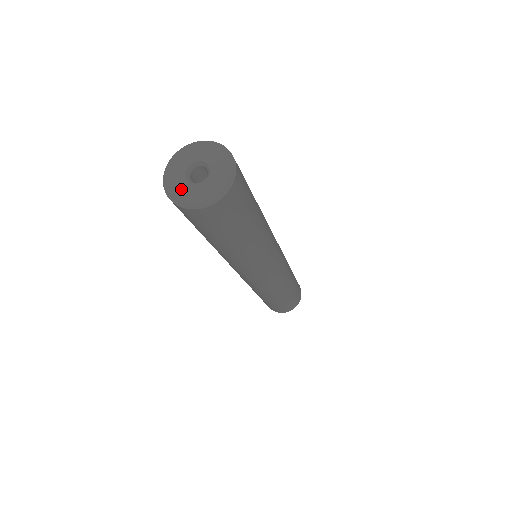
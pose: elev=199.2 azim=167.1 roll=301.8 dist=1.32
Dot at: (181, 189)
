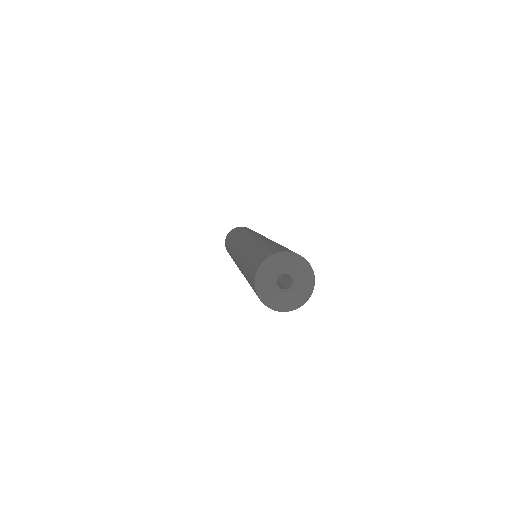
Dot at: (271, 294)
